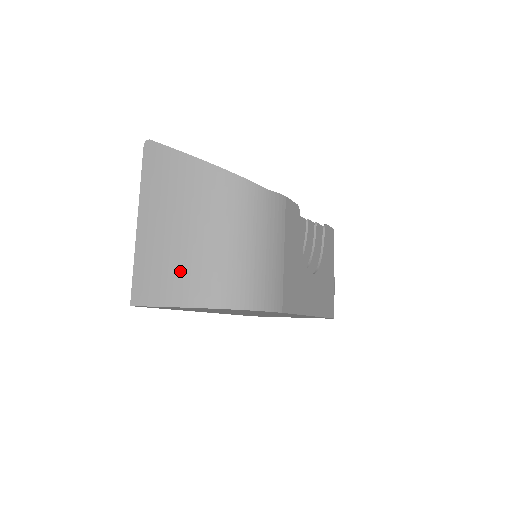
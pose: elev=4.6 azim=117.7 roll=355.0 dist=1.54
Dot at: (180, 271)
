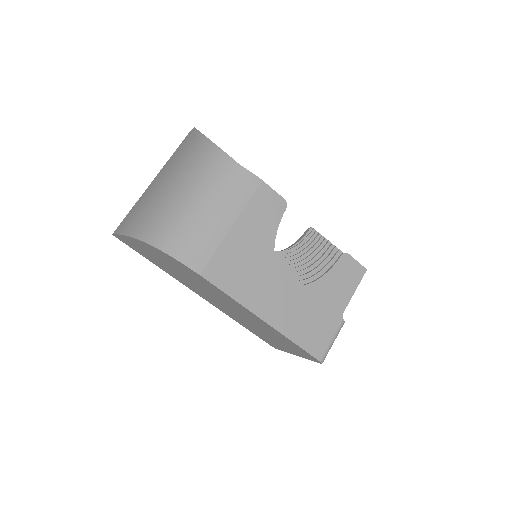
Dot at: (143, 210)
